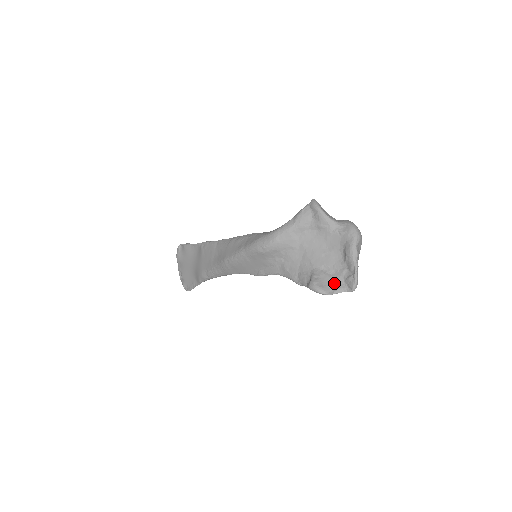
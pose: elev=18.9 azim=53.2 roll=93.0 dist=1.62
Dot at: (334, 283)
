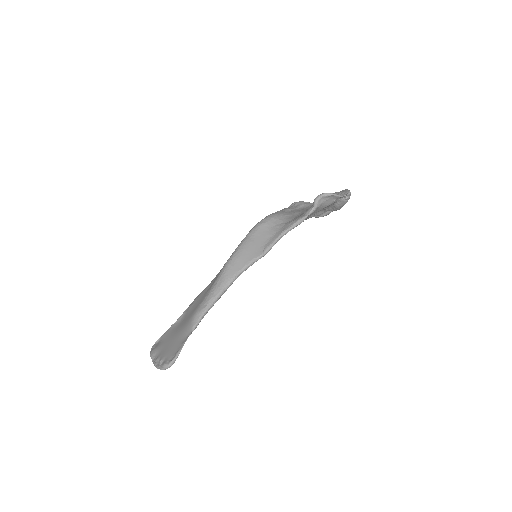
Dot at: occluded
